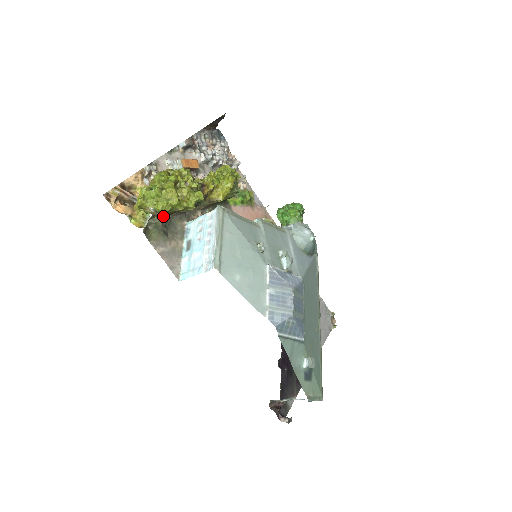
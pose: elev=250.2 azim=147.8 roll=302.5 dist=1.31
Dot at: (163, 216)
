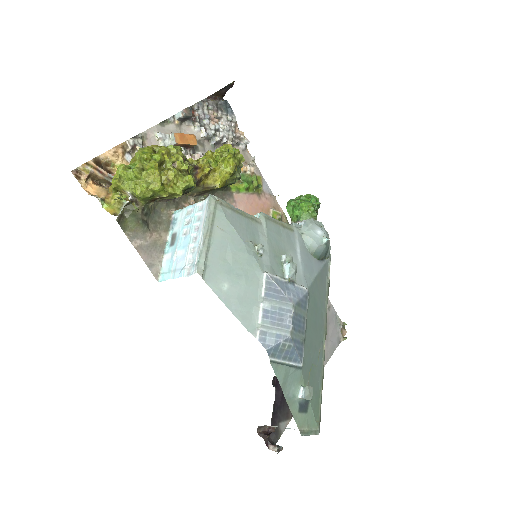
Dot at: (143, 202)
